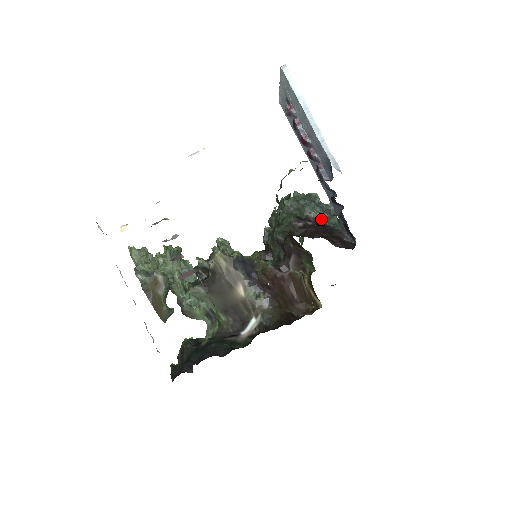
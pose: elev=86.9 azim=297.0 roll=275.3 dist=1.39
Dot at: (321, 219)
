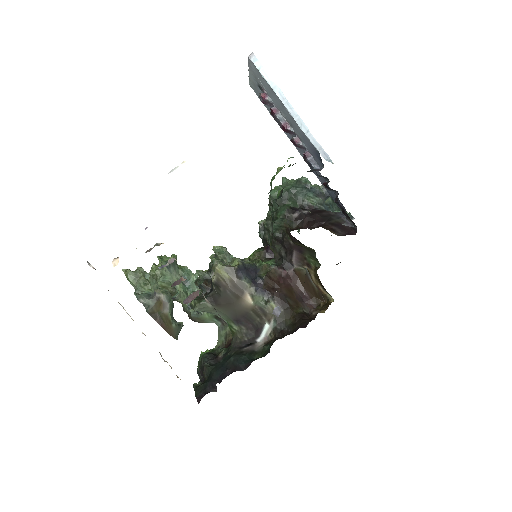
Dot at: (316, 205)
